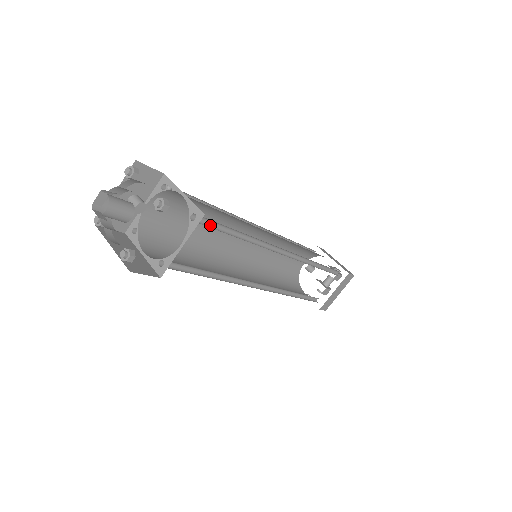
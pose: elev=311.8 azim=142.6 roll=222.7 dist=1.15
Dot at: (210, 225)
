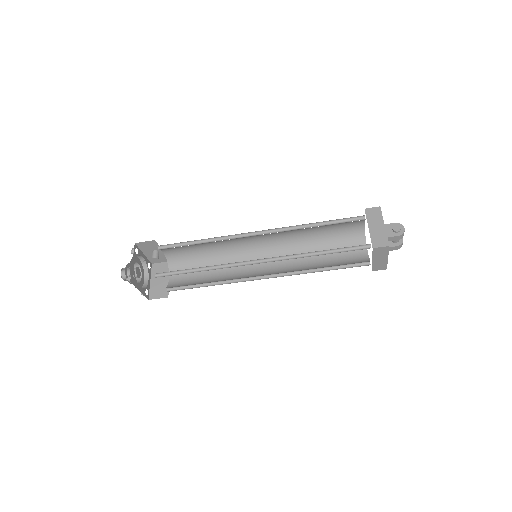
Dot at: (172, 272)
